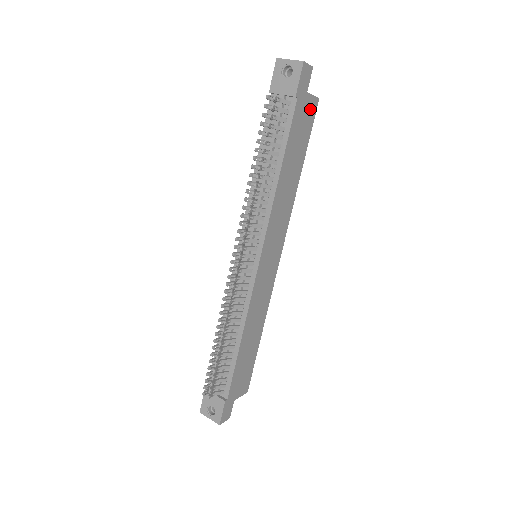
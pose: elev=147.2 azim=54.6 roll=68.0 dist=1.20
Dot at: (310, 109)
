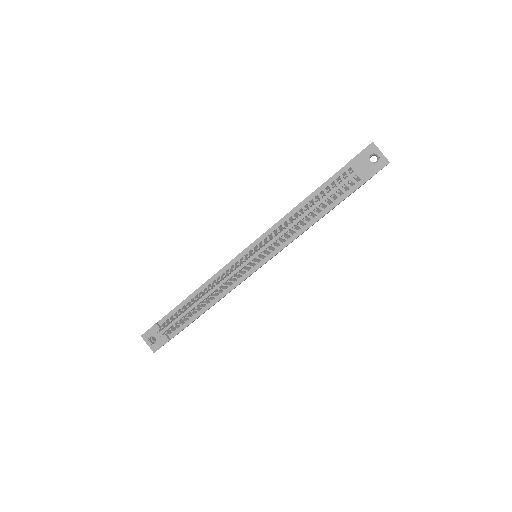
Dot at: occluded
